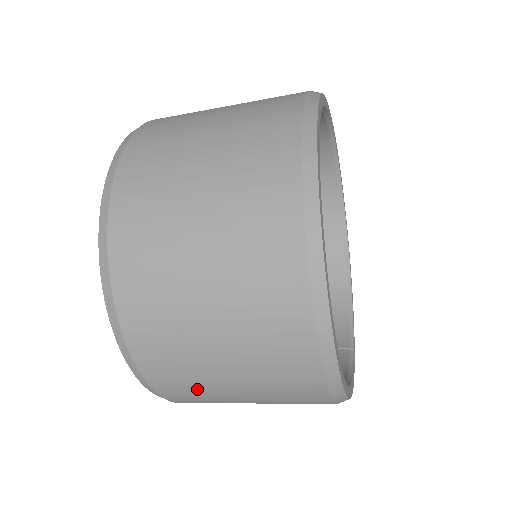
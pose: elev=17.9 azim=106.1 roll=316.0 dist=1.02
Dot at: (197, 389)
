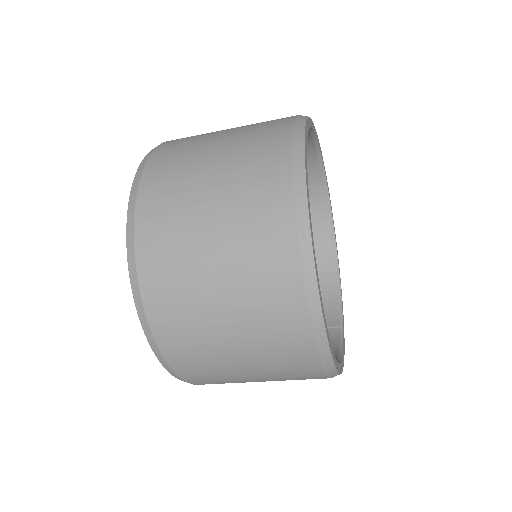
Dot at: (217, 375)
